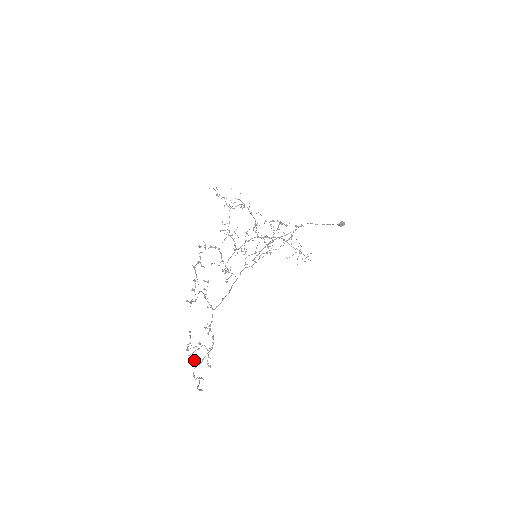
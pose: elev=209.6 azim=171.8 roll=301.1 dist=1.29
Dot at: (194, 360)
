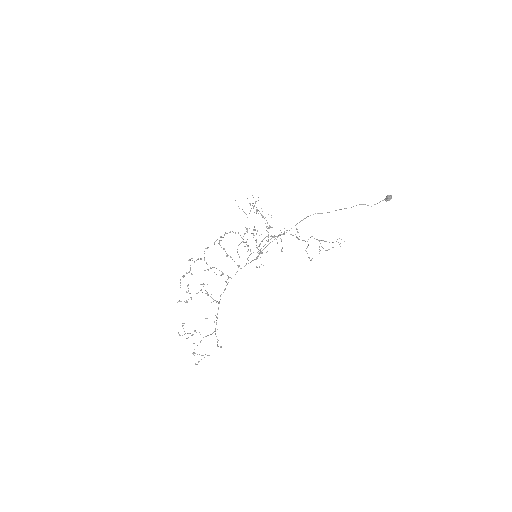
Dot at: occluded
